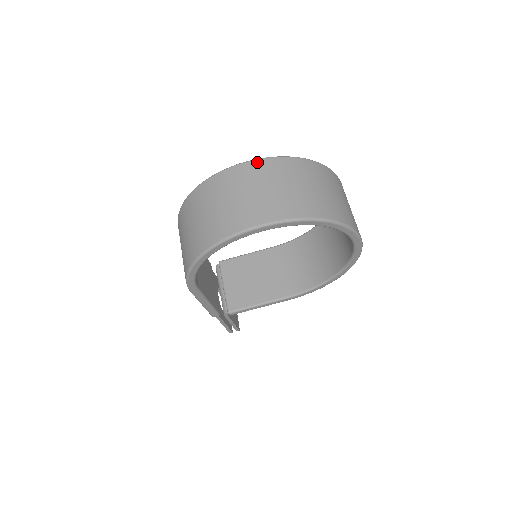
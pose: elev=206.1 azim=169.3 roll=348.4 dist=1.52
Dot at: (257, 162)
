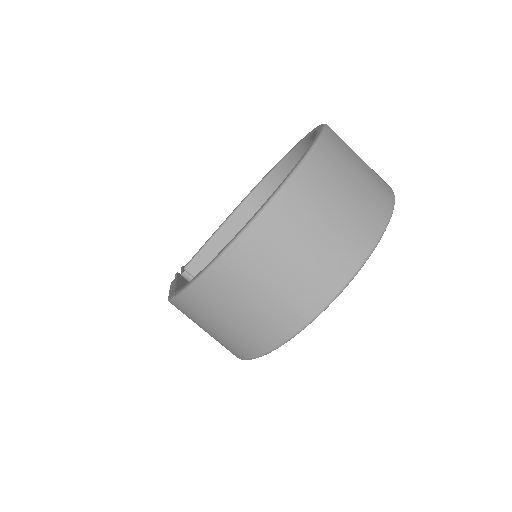
Dot at: (282, 198)
